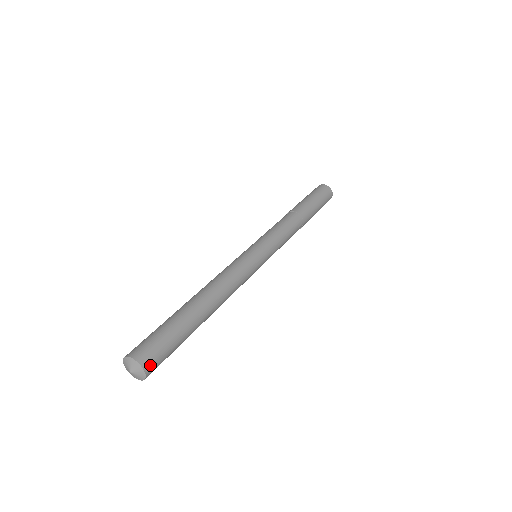
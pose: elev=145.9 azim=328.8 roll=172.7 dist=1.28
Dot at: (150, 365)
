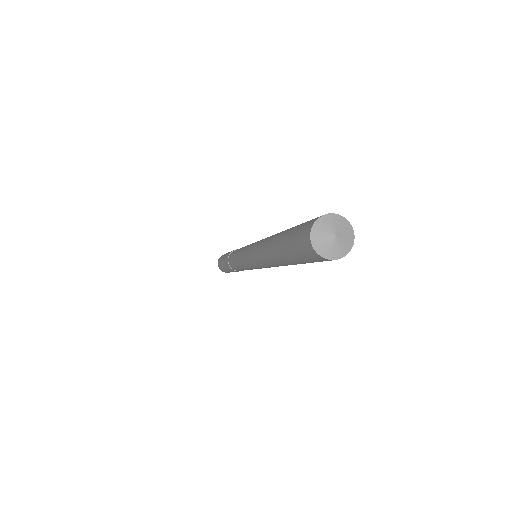
Dot at: occluded
